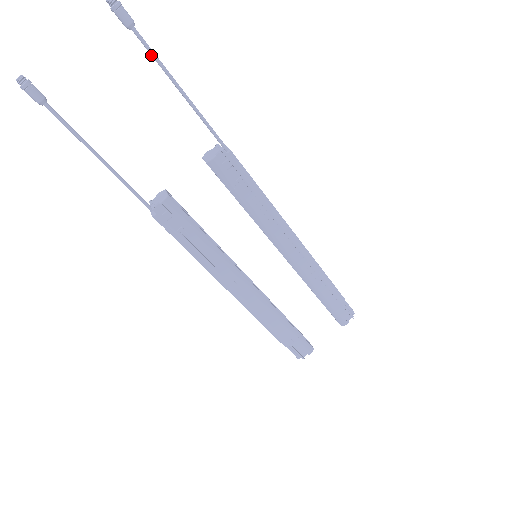
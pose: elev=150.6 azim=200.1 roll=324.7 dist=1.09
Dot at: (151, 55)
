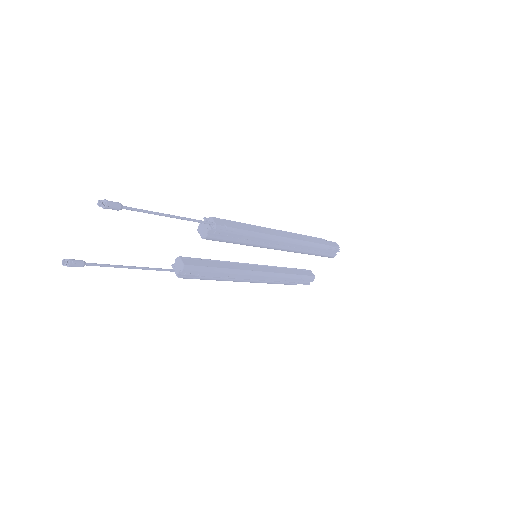
Dot at: occluded
